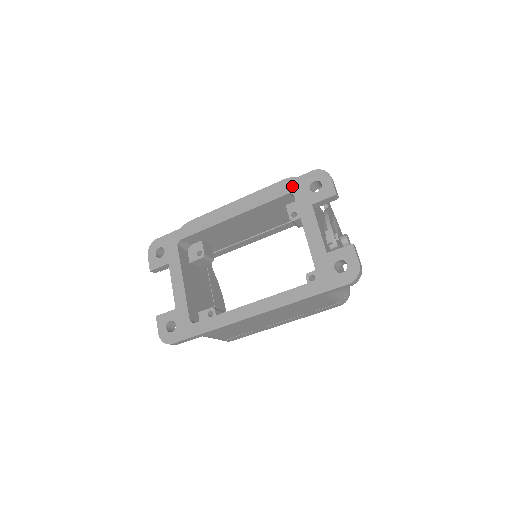
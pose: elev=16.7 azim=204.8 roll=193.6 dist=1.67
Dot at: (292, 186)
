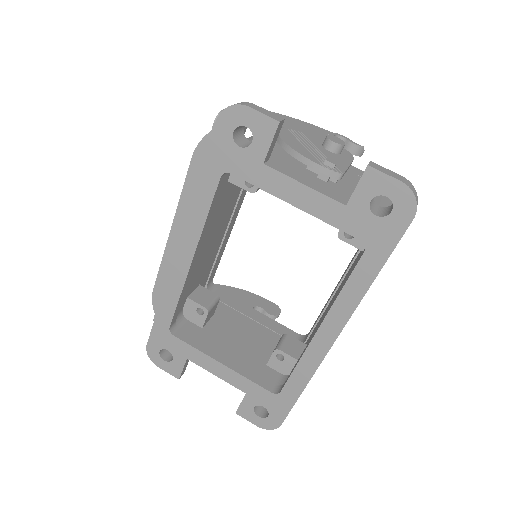
Dot at: (214, 164)
